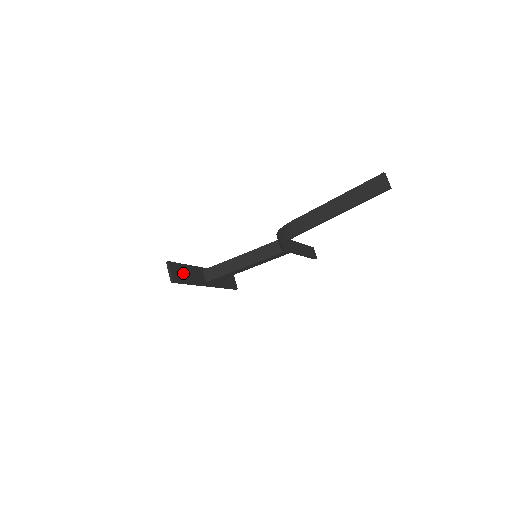
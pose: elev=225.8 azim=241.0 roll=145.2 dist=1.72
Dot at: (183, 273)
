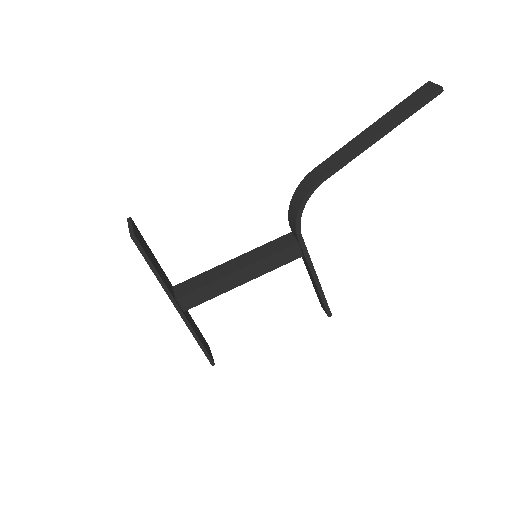
Dot at: (148, 251)
